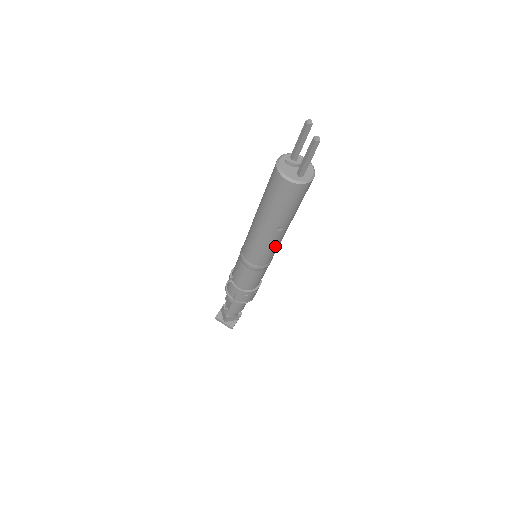
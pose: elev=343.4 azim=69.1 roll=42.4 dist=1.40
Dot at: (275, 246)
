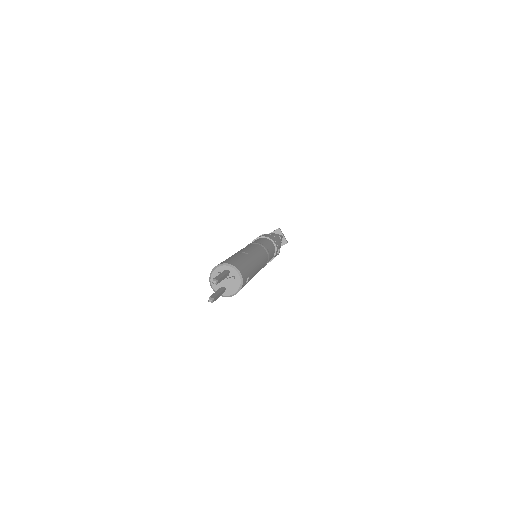
Dot at: occluded
